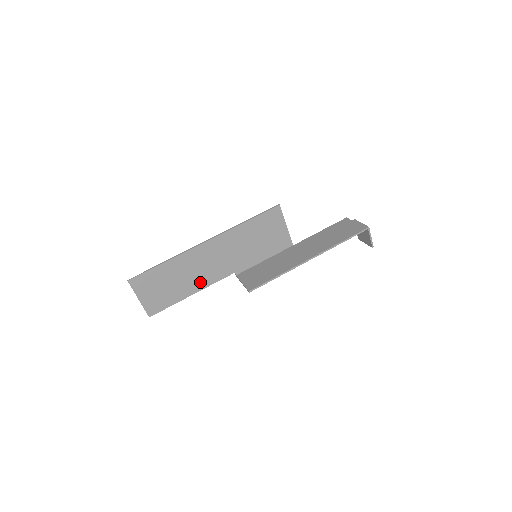
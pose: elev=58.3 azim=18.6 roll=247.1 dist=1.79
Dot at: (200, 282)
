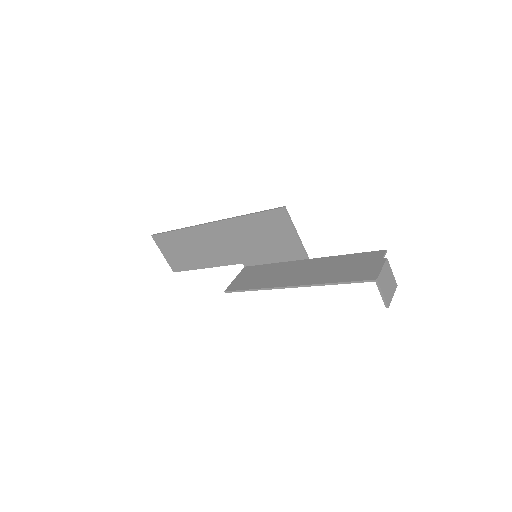
Dot at: (211, 259)
